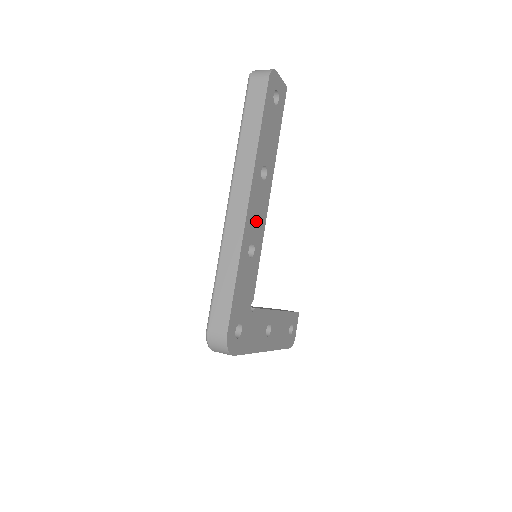
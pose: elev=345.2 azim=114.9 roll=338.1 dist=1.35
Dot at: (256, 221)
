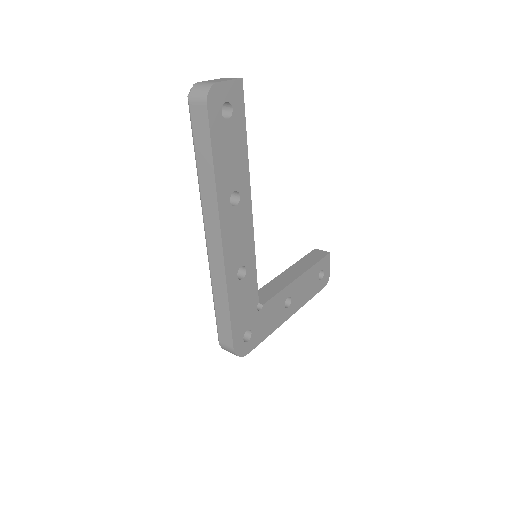
Dot at: (239, 246)
